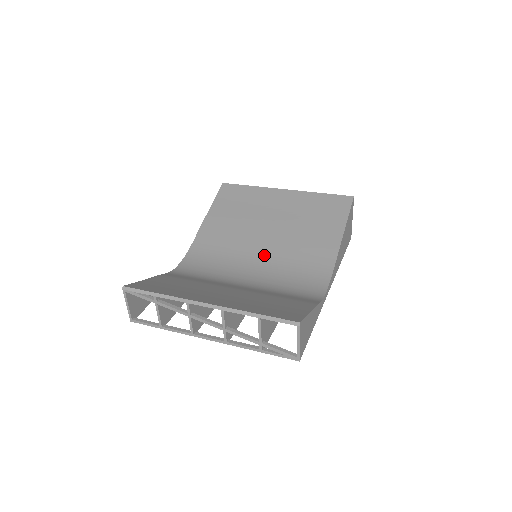
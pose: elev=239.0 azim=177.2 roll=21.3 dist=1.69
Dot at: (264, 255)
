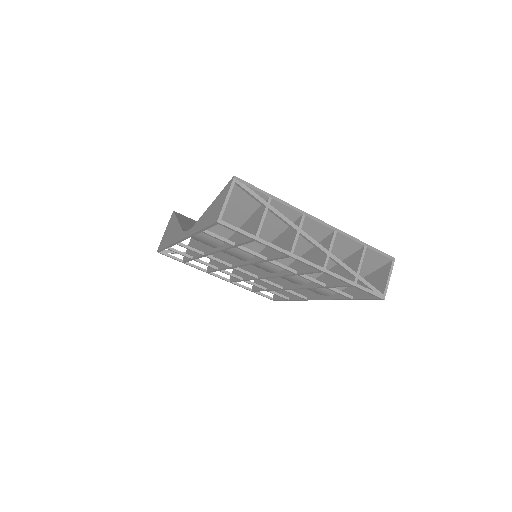
Dot at: occluded
